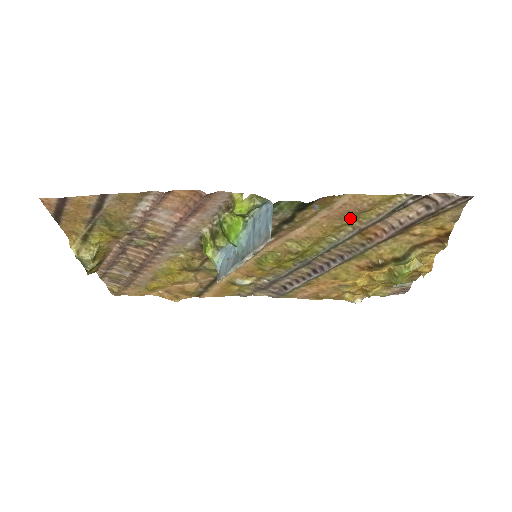
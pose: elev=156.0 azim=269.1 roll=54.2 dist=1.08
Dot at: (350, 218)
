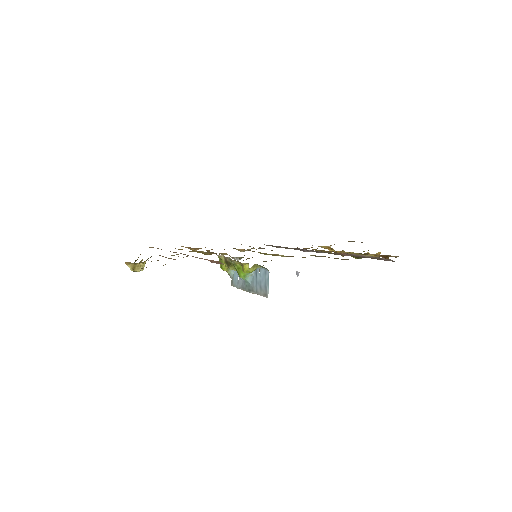
Dot at: occluded
